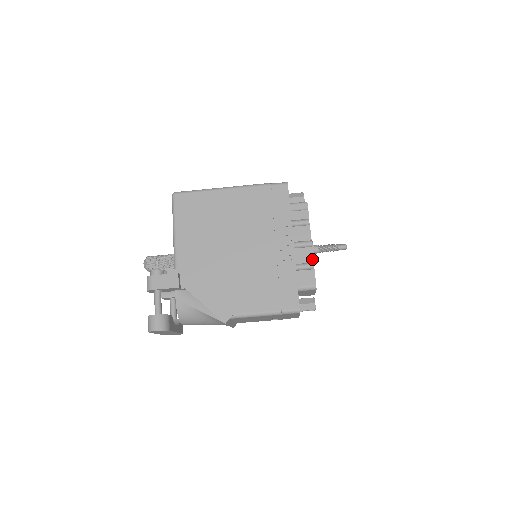
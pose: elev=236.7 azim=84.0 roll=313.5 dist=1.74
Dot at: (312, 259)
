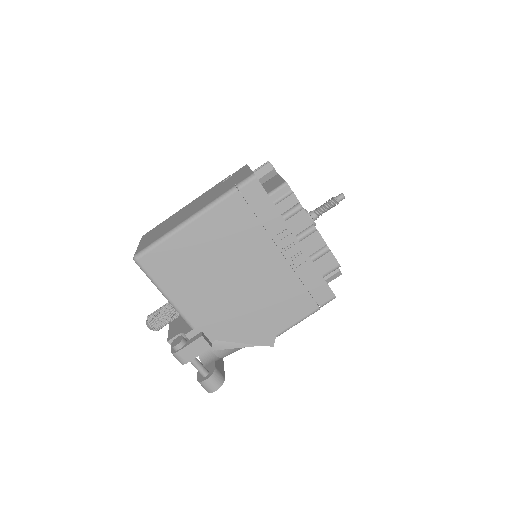
Dot at: (323, 242)
